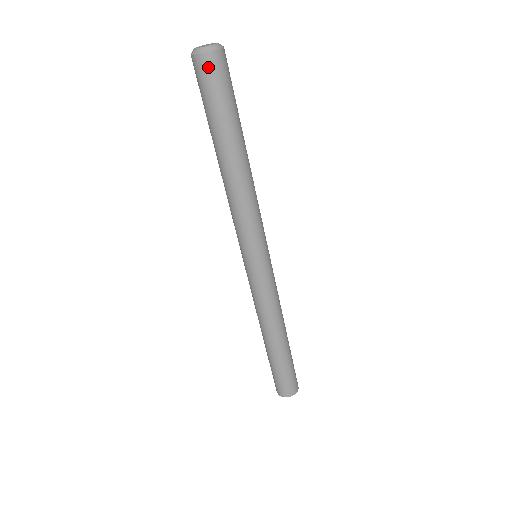
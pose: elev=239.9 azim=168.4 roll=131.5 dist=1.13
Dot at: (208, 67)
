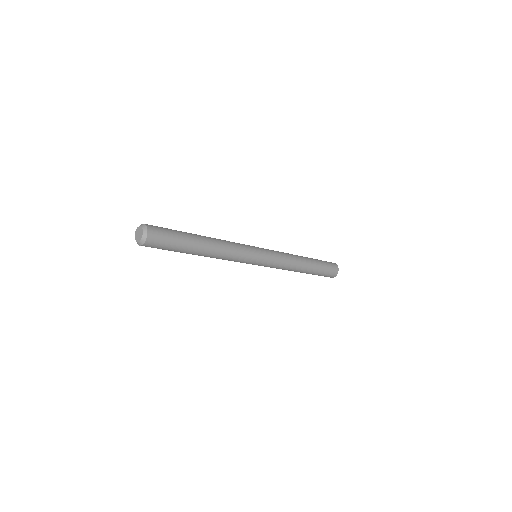
Dot at: (150, 246)
